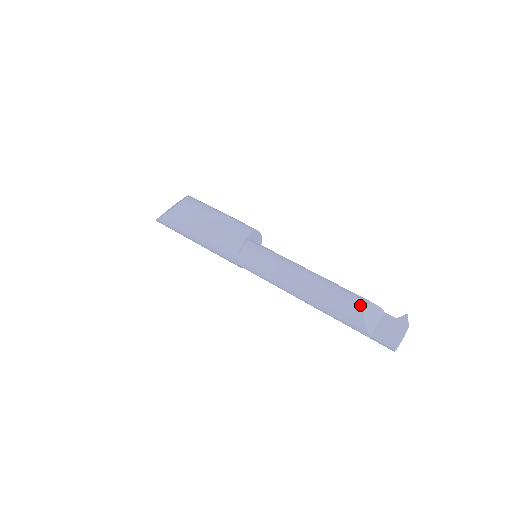
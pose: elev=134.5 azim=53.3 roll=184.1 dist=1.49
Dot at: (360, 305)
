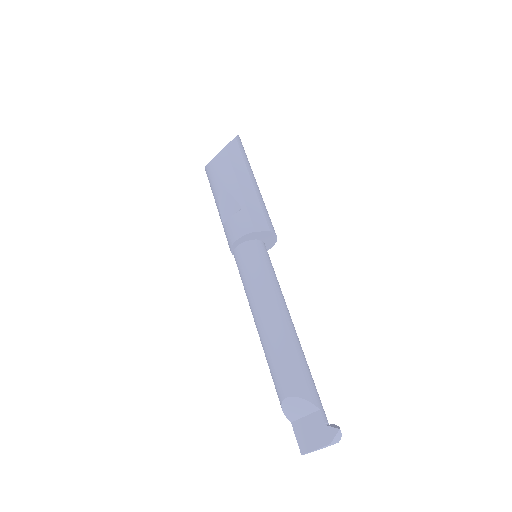
Dot at: (283, 393)
